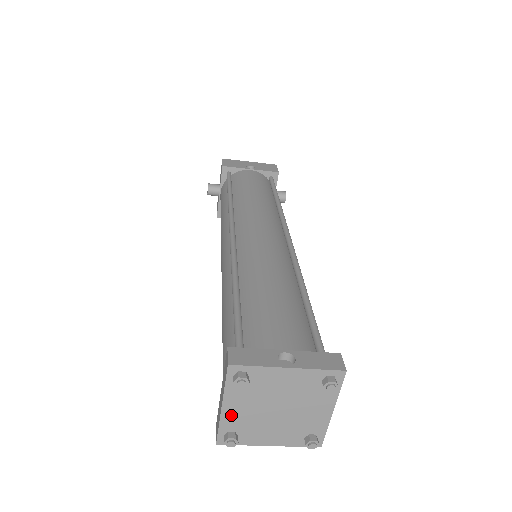
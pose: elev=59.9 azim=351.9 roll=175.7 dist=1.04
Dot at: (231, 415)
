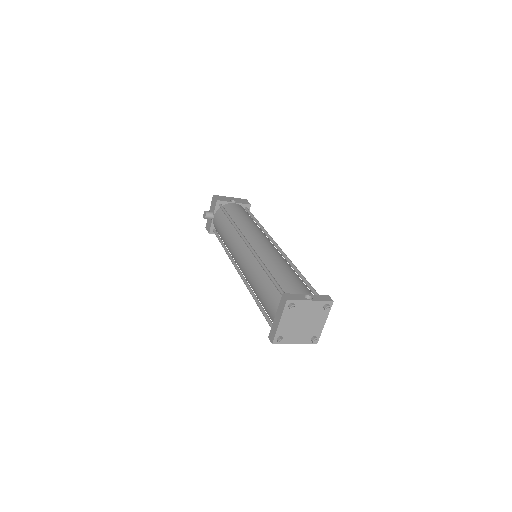
Dot at: (282, 327)
